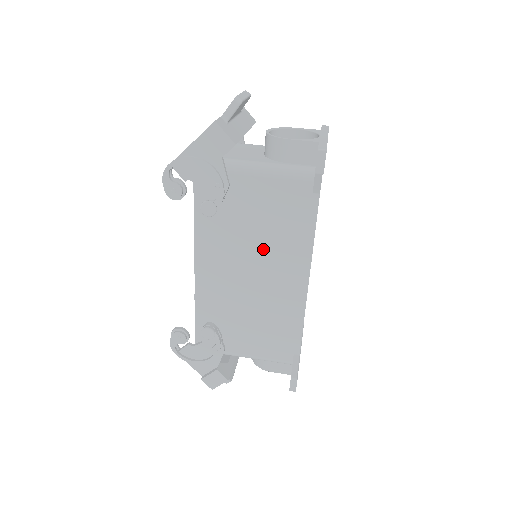
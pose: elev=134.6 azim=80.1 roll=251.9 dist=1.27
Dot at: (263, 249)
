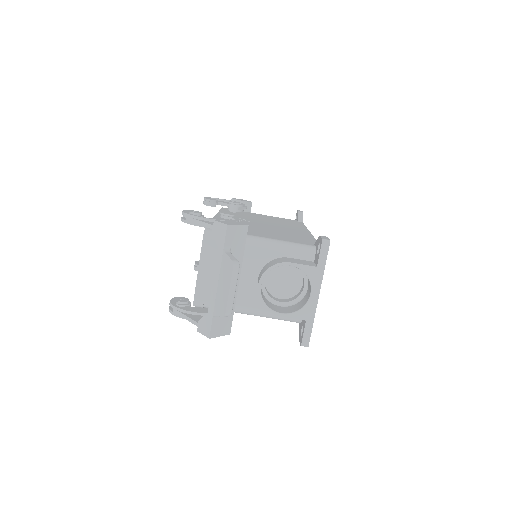
Dot at: occluded
